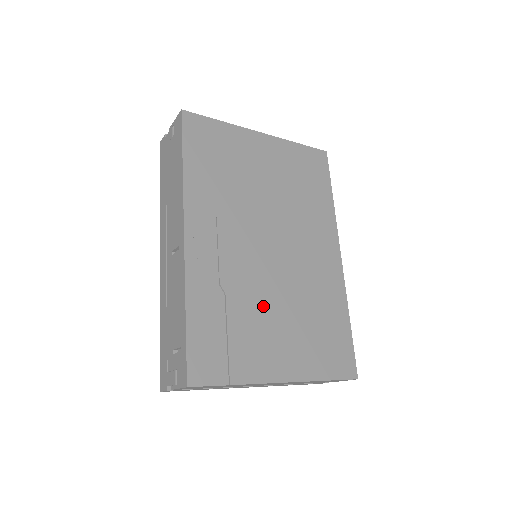
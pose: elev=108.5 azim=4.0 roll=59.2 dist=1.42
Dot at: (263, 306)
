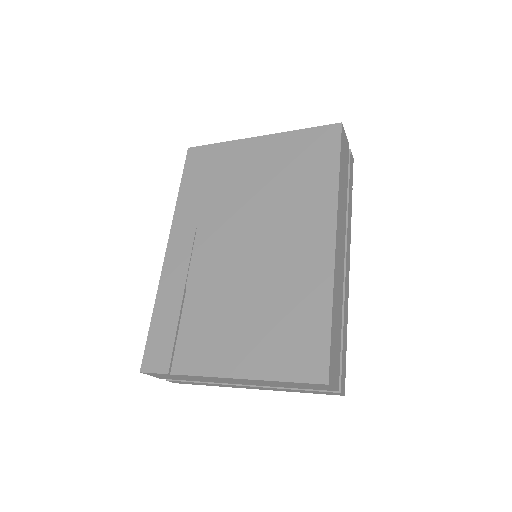
Dot at: (222, 302)
